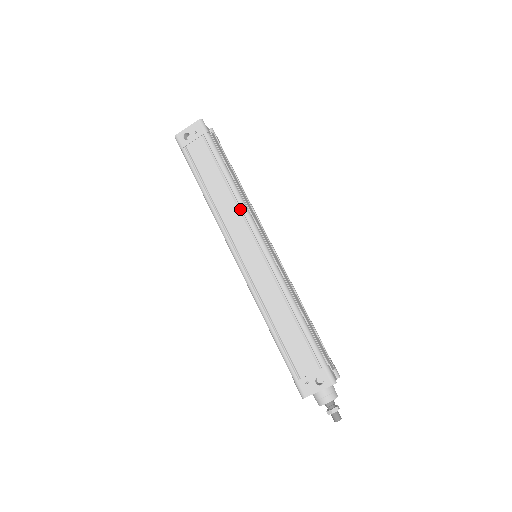
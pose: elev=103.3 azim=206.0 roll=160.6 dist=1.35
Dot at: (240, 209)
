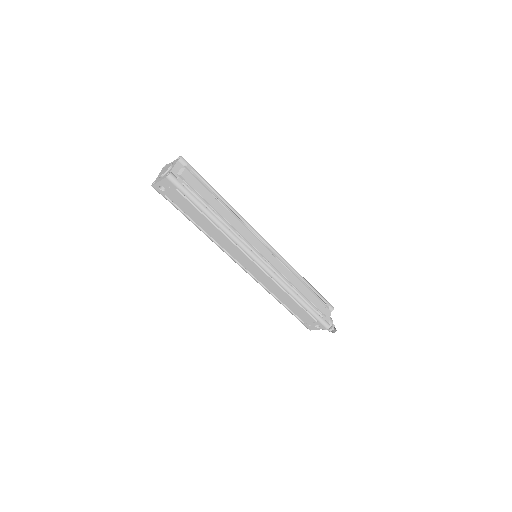
Dot at: (232, 241)
